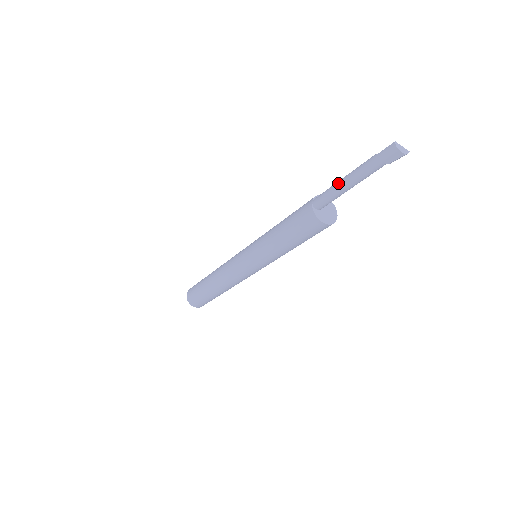
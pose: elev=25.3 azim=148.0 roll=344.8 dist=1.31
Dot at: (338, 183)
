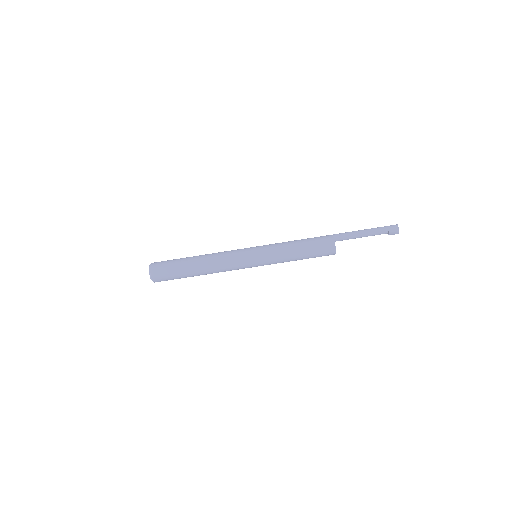
Dot at: (356, 231)
